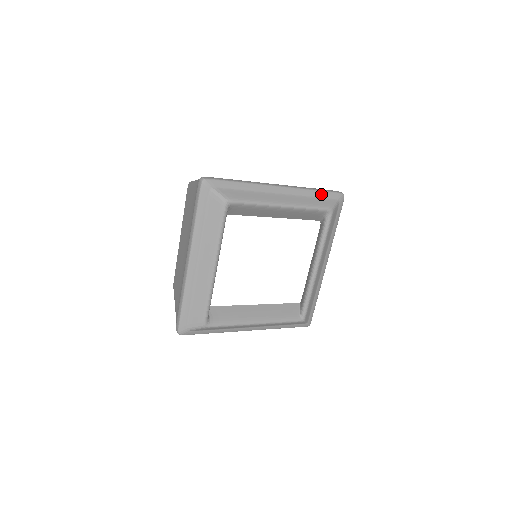
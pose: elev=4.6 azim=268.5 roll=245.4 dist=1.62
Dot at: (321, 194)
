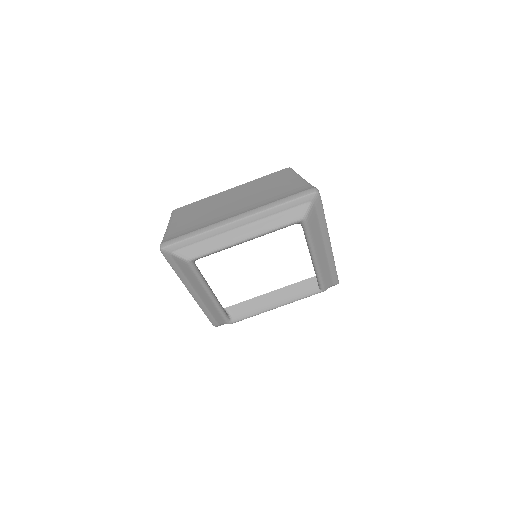
Dot at: (288, 206)
